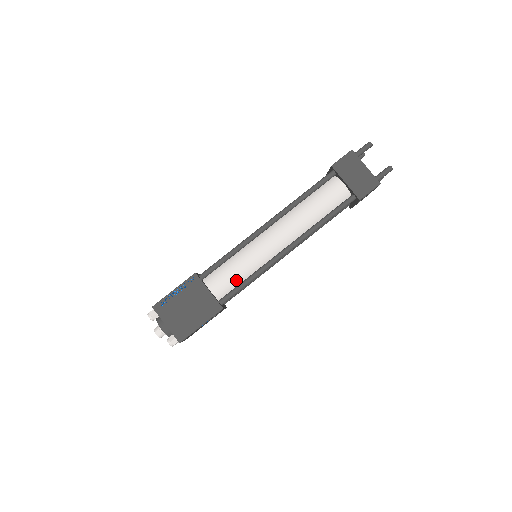
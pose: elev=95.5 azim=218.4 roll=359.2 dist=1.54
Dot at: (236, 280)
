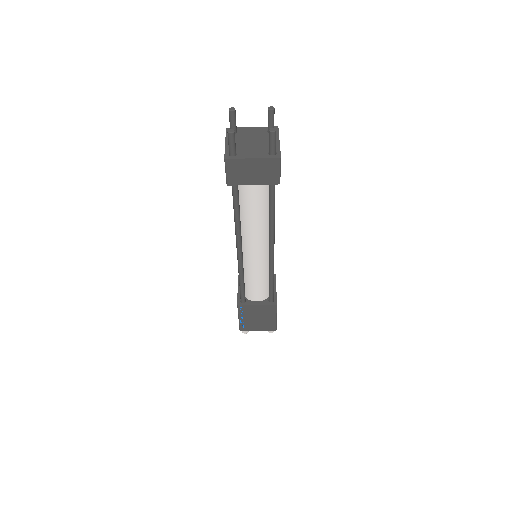
Dot at: (264, 285)
